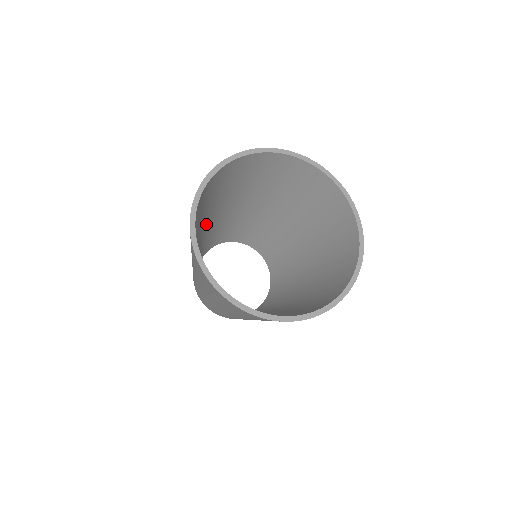
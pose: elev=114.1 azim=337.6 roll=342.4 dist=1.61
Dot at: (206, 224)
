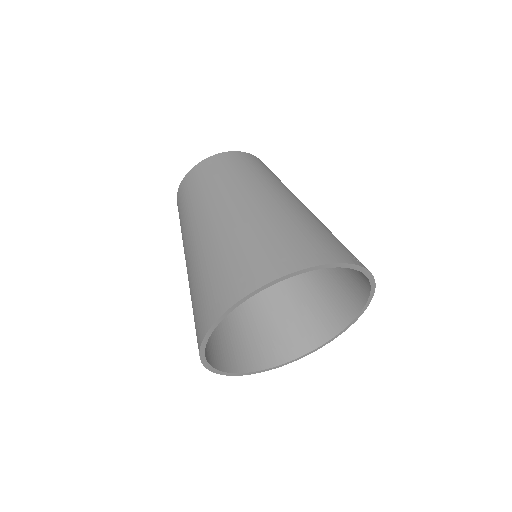
Dot at: occluded
